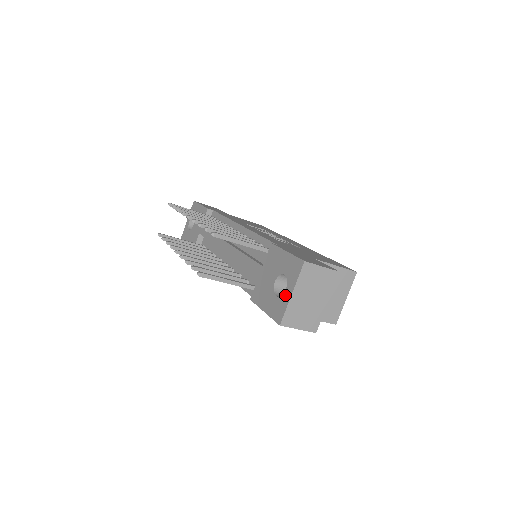
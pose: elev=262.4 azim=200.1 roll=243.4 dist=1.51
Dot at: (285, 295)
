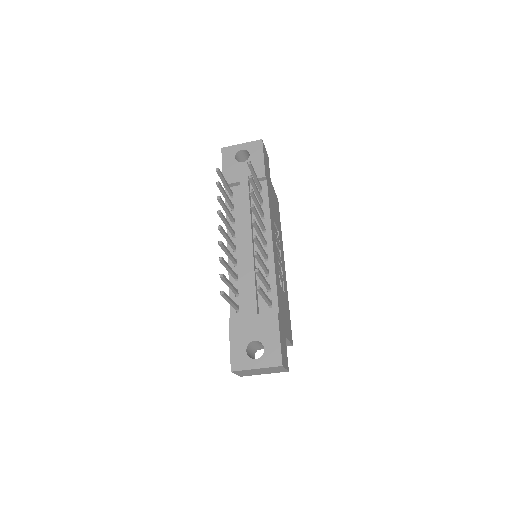
Dot at: (252, 362)
